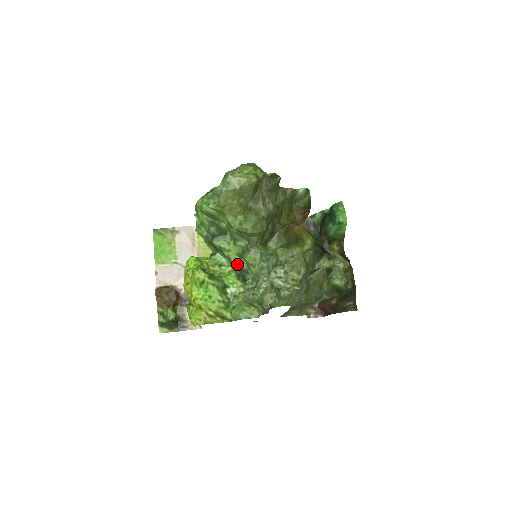
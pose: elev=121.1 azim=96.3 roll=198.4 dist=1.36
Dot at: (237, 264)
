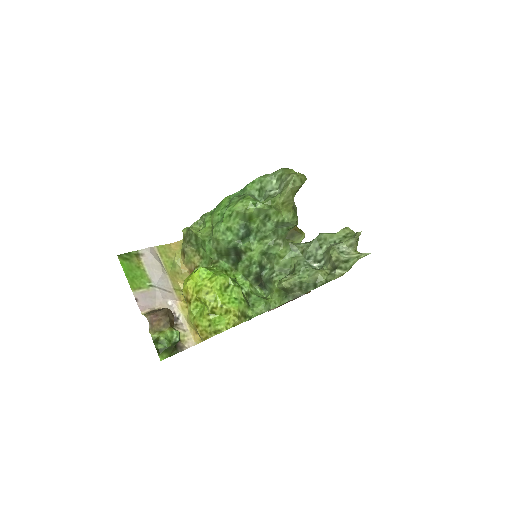
Dot at: (259, 262)
